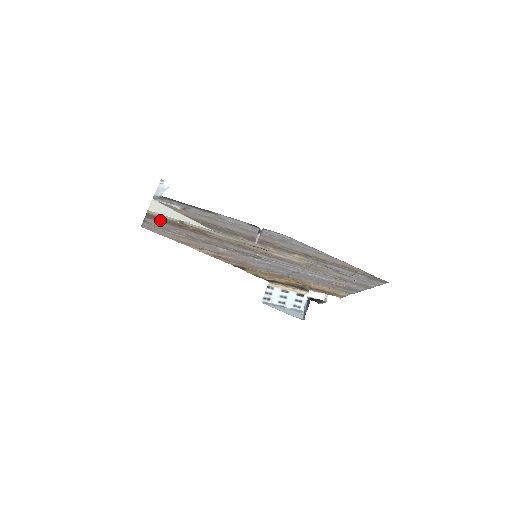
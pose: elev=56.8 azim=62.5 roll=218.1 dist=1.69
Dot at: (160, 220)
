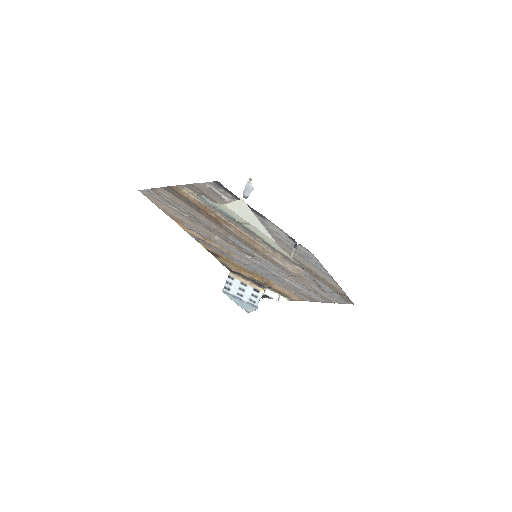
Dot at: (179, 196)
